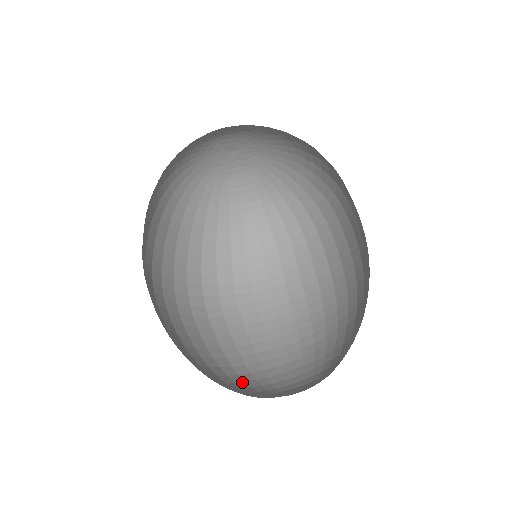
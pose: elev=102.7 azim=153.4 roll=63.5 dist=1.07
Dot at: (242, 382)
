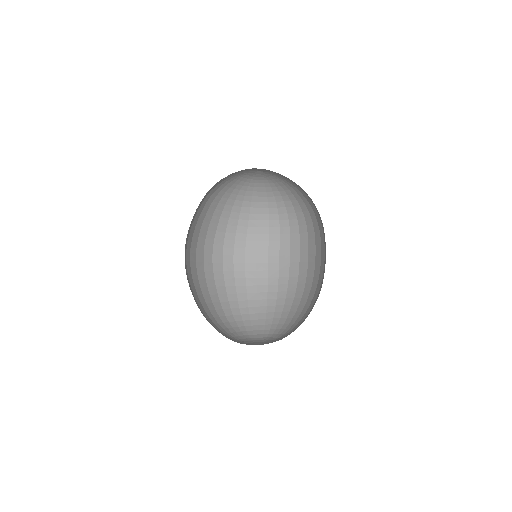
Dot at: (227, 322)
